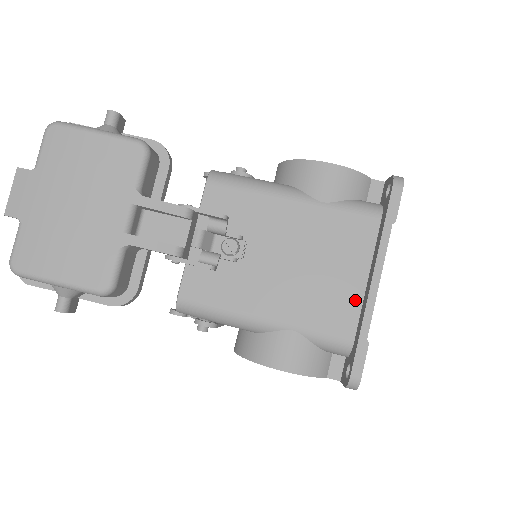
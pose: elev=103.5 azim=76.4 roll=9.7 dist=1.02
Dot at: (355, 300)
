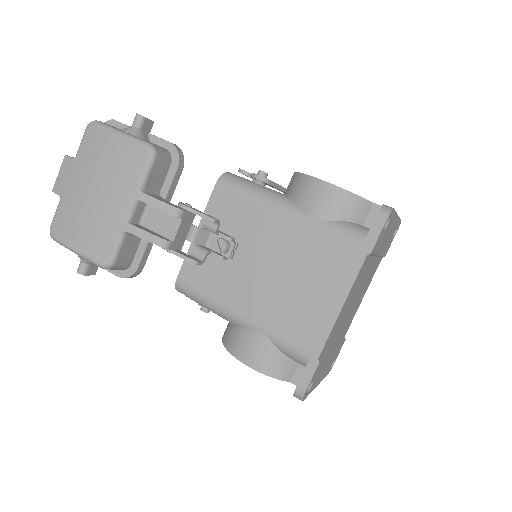
Dot at: (322, 319)
